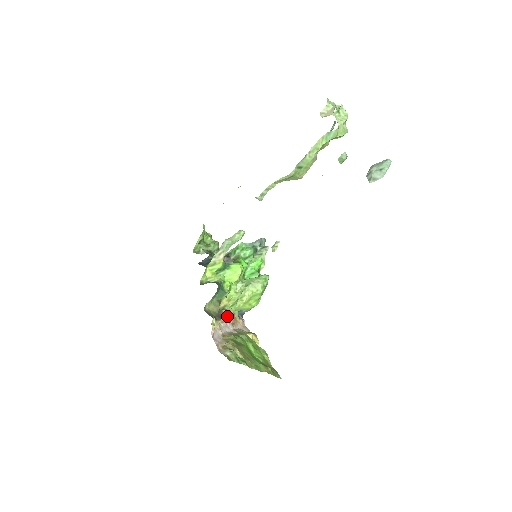
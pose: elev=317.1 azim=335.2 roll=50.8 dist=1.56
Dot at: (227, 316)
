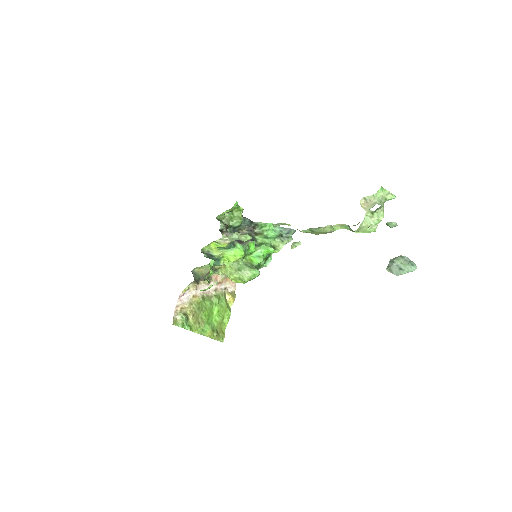
Dot at: (219, 275)
